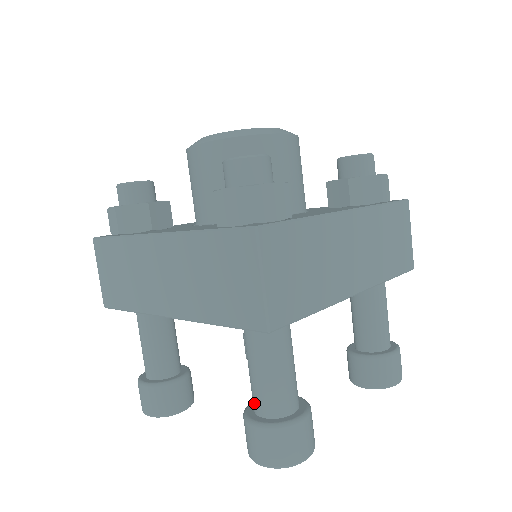
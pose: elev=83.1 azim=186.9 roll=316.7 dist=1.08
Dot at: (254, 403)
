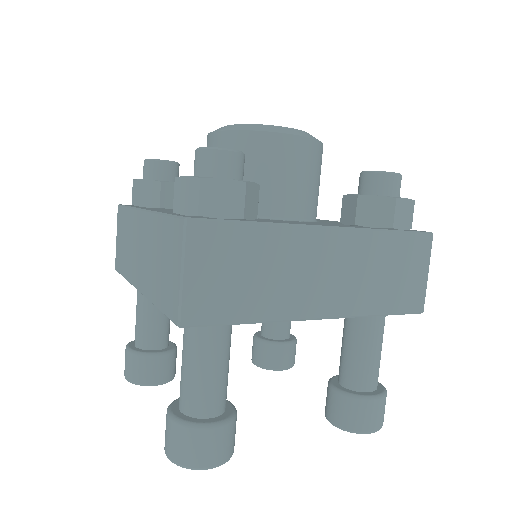
Dot at: occluded
